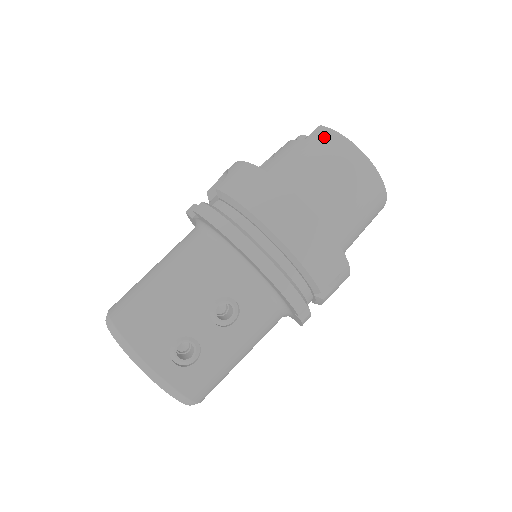
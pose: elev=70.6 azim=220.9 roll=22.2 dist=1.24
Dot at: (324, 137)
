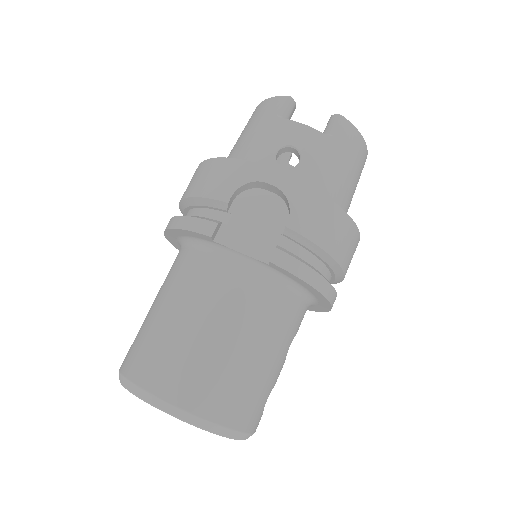
Dot at: (351, 137)
